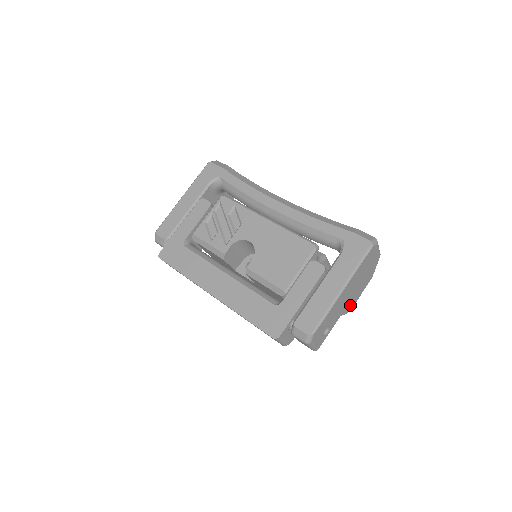
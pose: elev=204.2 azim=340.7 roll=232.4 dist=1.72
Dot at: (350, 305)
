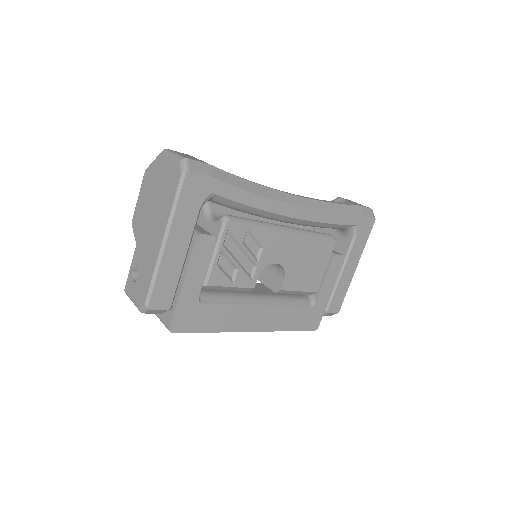
Dot at: occluded
